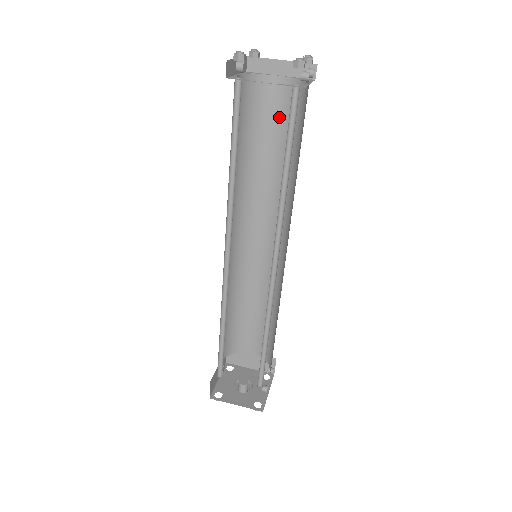
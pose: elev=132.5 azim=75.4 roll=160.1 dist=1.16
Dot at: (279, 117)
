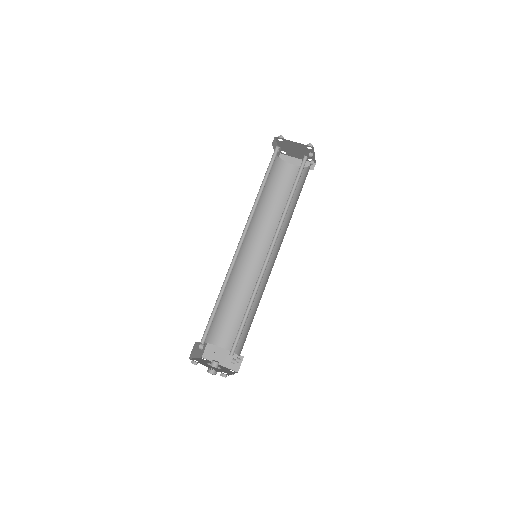
Dot at: (289, 185)
